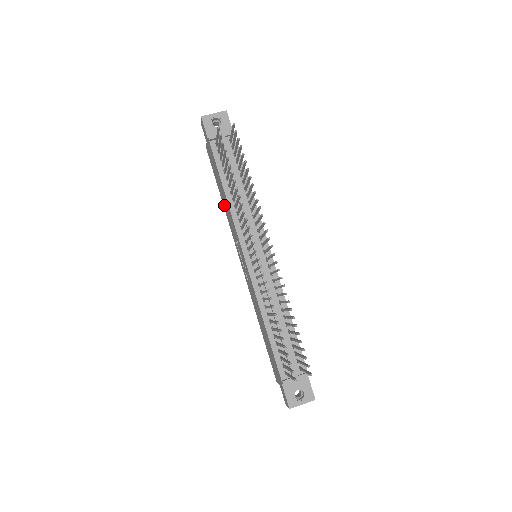
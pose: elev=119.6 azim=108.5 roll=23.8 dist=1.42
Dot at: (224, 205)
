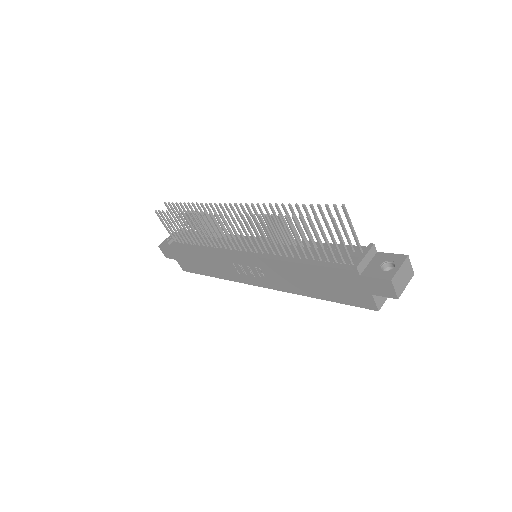
Dot at: (215, 272)
